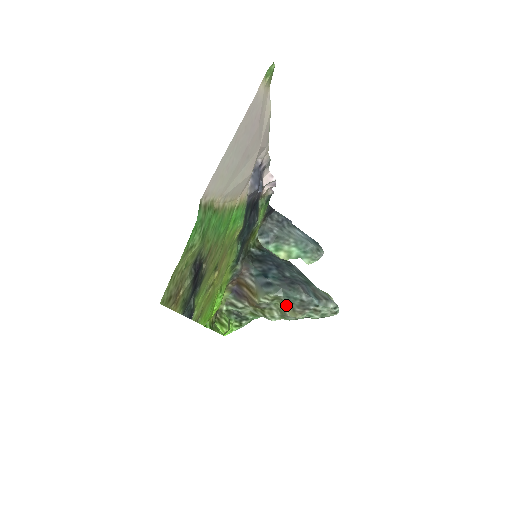
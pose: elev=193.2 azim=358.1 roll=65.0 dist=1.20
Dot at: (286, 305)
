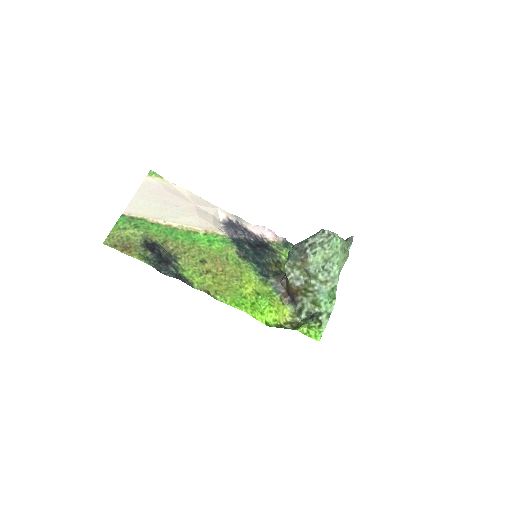
Dot at: (299, 264)
